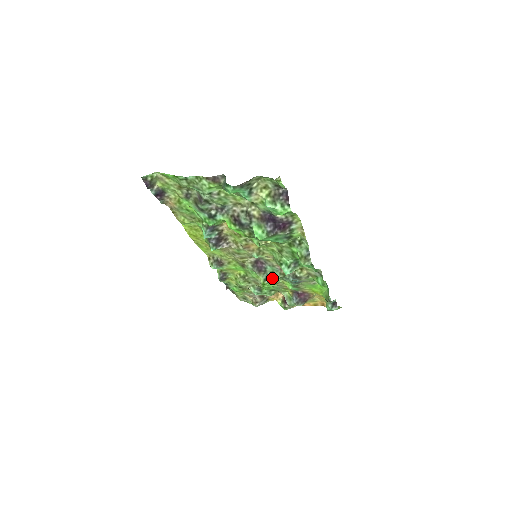
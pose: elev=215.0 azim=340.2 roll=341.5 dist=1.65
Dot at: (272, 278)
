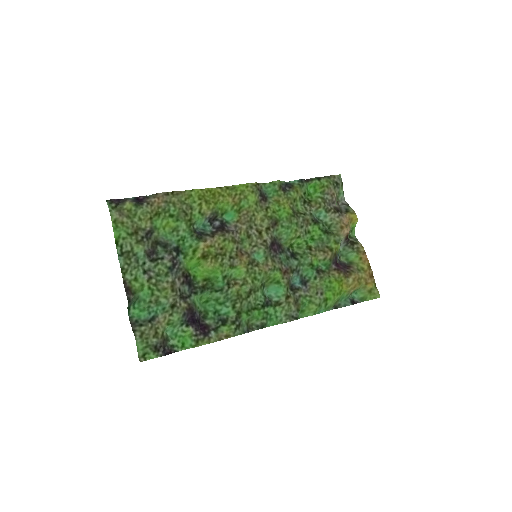
Dot at: (291, 257)
